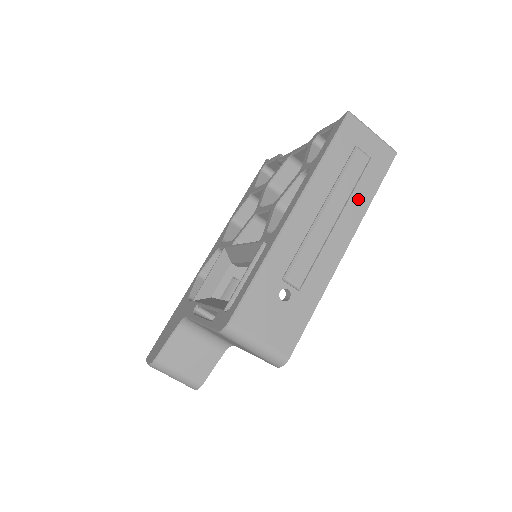
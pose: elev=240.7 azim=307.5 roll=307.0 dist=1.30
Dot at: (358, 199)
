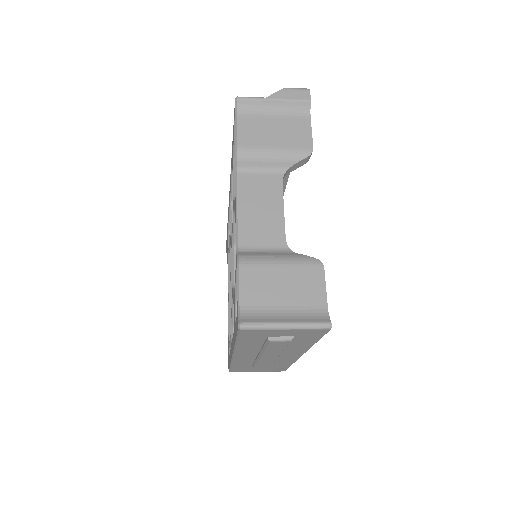
Dot at: (296, 346)
